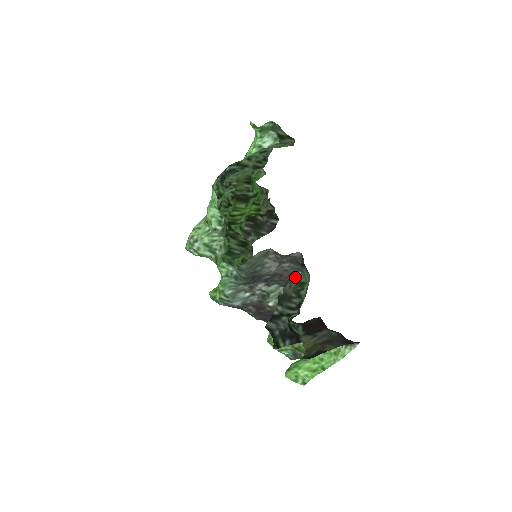
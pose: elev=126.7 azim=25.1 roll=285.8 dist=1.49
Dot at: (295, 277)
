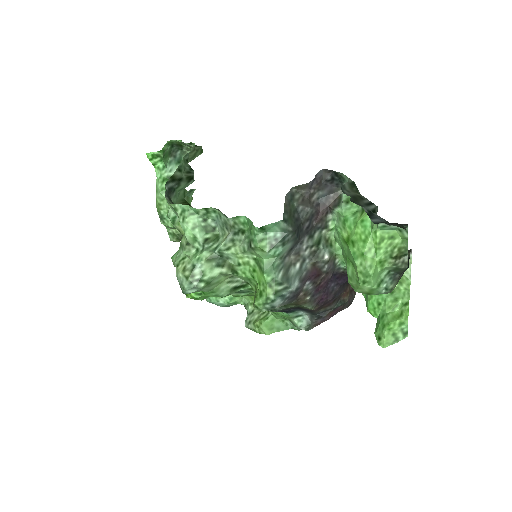
Dot at: (331, 204)
